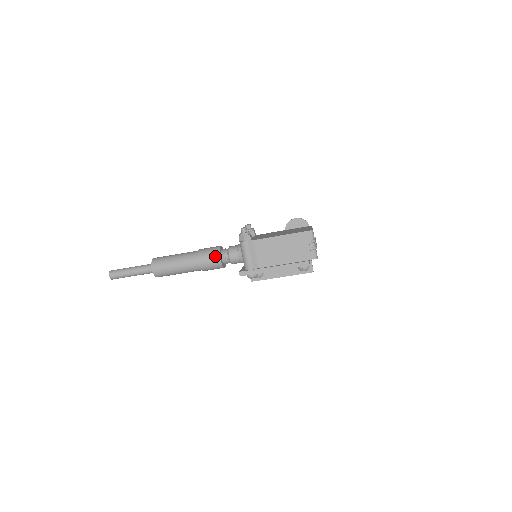
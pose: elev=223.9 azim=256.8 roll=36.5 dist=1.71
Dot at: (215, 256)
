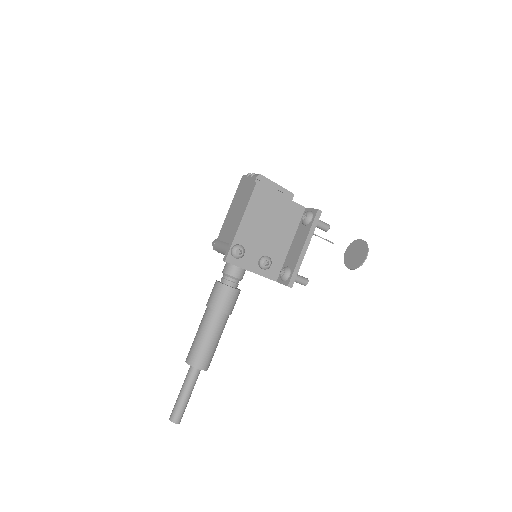
Dot at: (214, 286)
